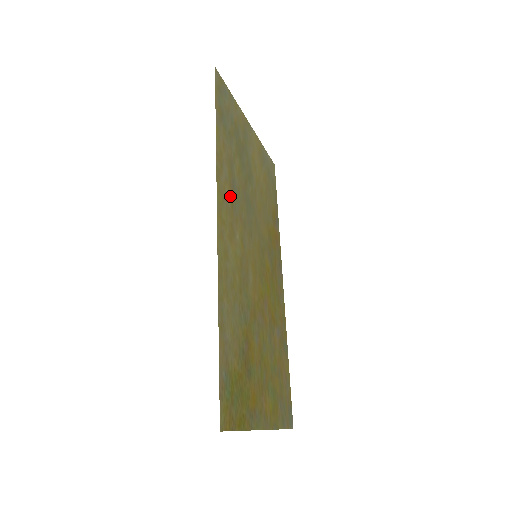
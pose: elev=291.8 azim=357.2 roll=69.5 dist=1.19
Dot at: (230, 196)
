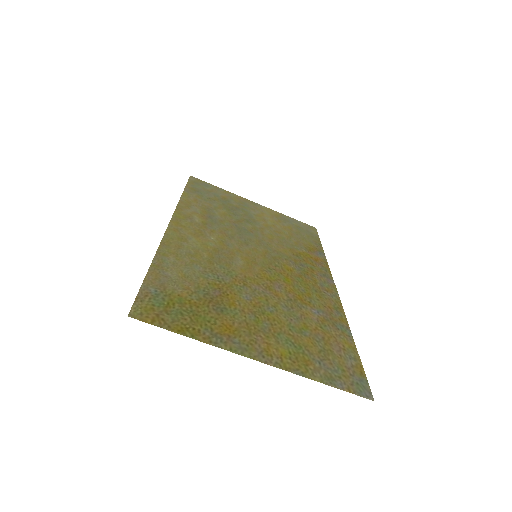
Dot at: (202, 220)
